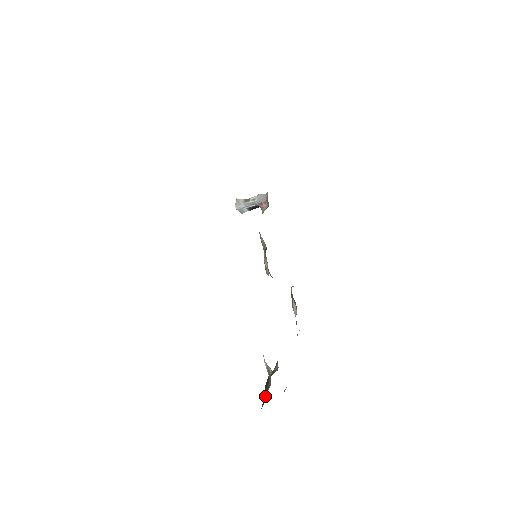
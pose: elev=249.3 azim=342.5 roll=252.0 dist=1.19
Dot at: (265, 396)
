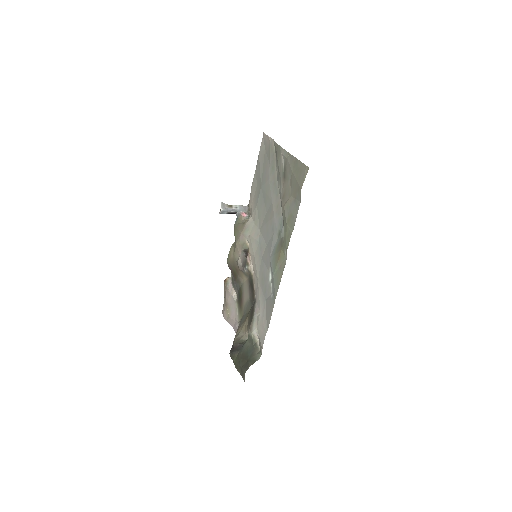
Dot at: (252, 358)
